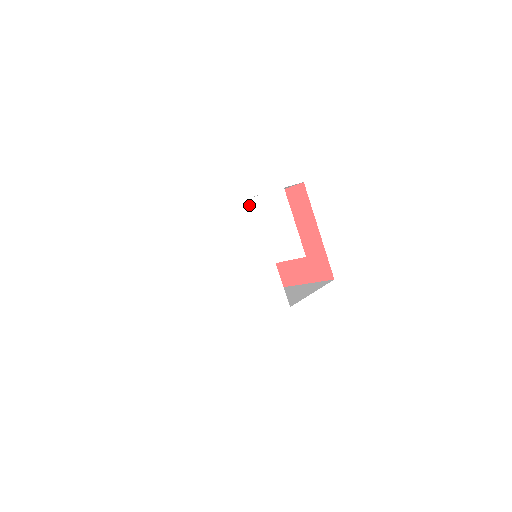
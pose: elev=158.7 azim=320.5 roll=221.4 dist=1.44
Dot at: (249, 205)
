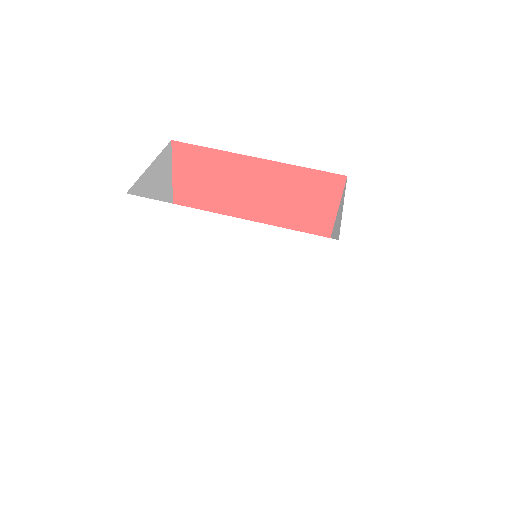
Dot at: (323, 244)
